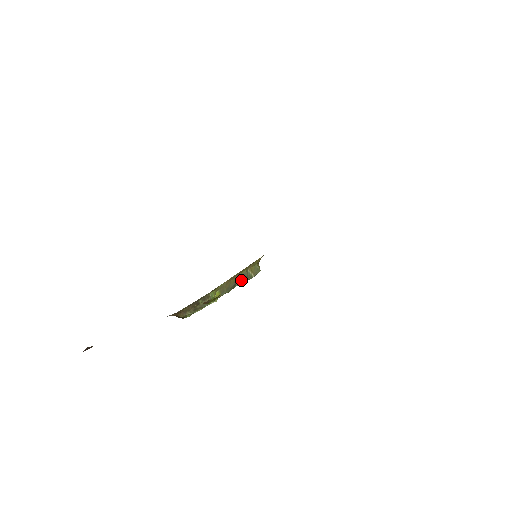
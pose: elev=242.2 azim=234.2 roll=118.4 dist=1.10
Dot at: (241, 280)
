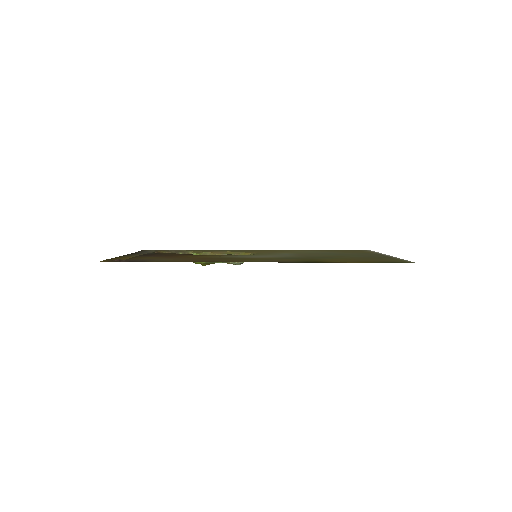
Dot at: occluded
